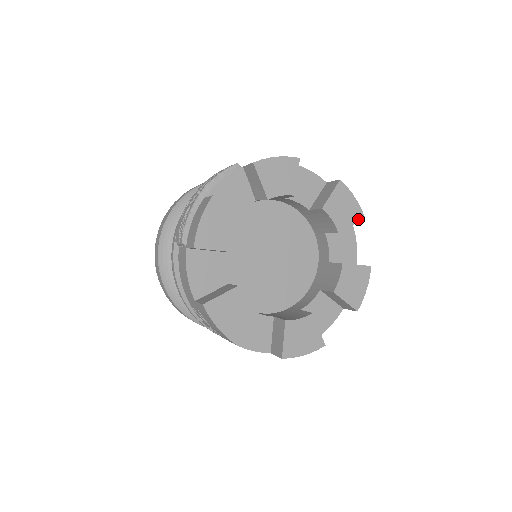
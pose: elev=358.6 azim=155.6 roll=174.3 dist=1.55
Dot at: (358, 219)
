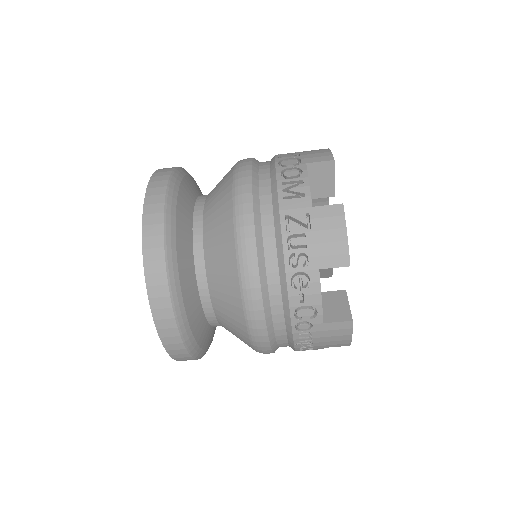
Dot at: occluded
